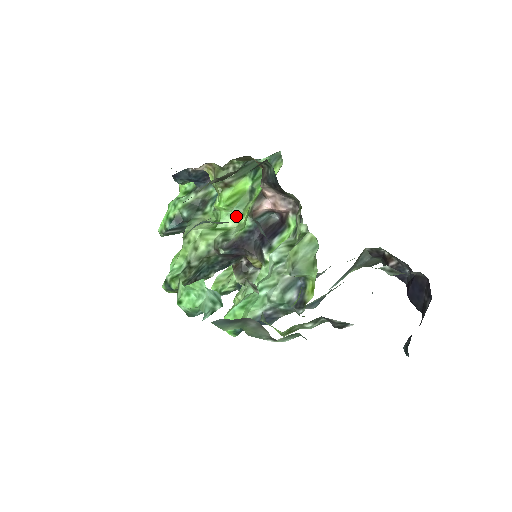
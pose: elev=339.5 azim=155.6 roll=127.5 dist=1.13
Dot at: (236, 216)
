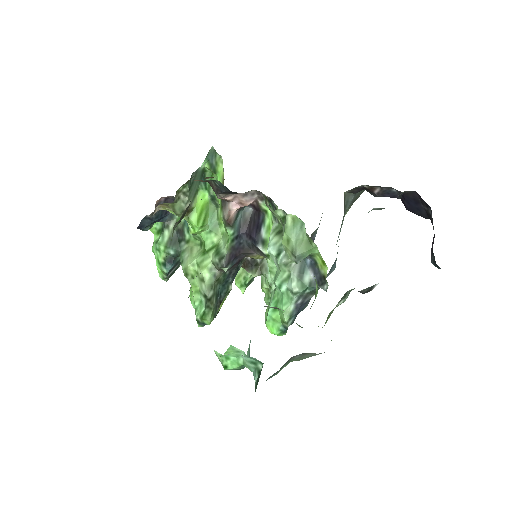
Dot at: (215, 229)
